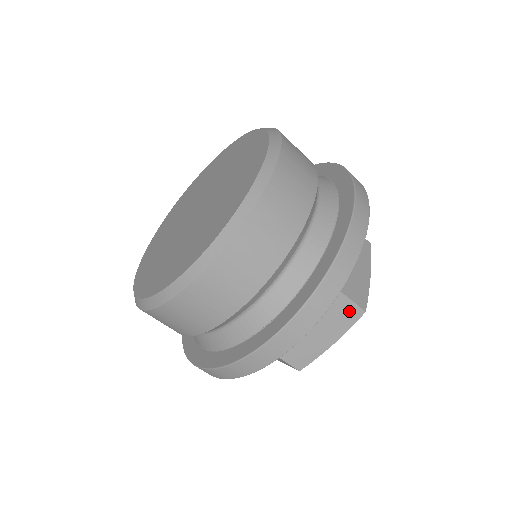
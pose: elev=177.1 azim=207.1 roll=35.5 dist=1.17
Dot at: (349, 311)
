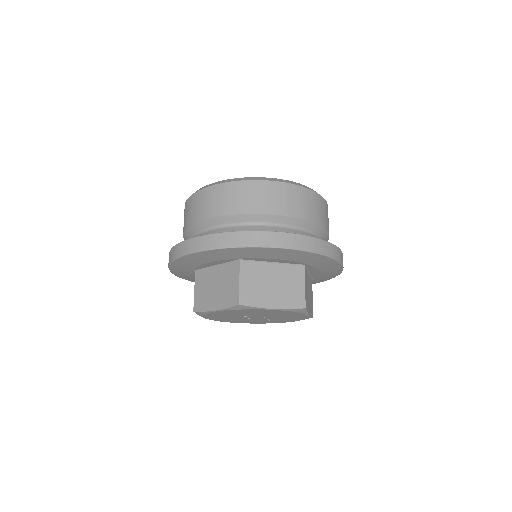
Dot at: (234, 295)
